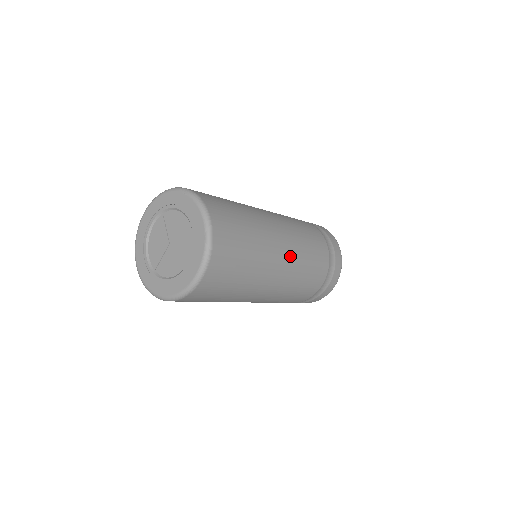
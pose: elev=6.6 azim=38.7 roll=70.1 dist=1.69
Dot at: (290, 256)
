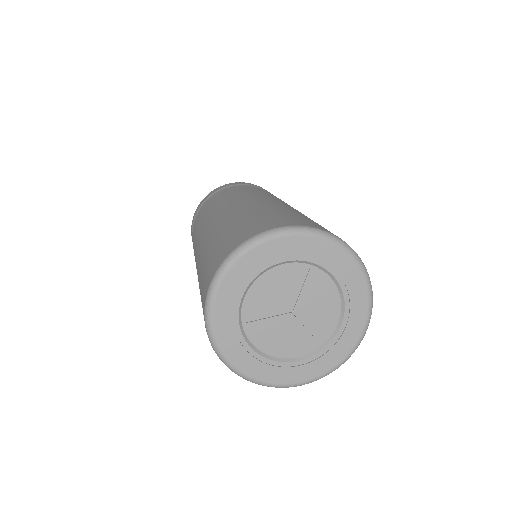
Dot at: occluded
